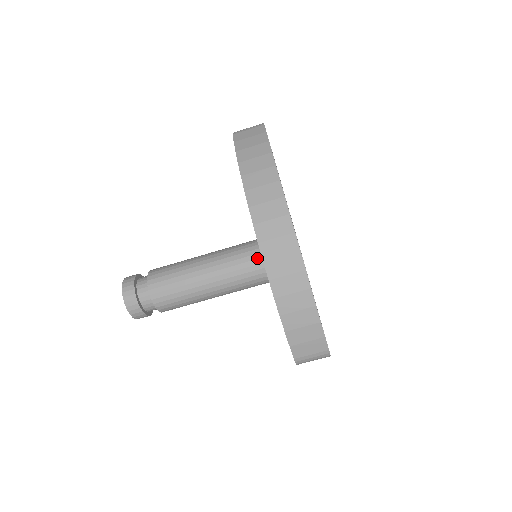
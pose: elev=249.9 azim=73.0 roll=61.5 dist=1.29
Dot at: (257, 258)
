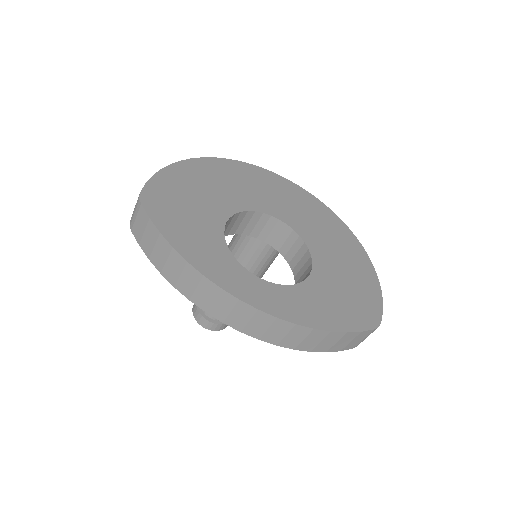
Dot at: (259, 244)
